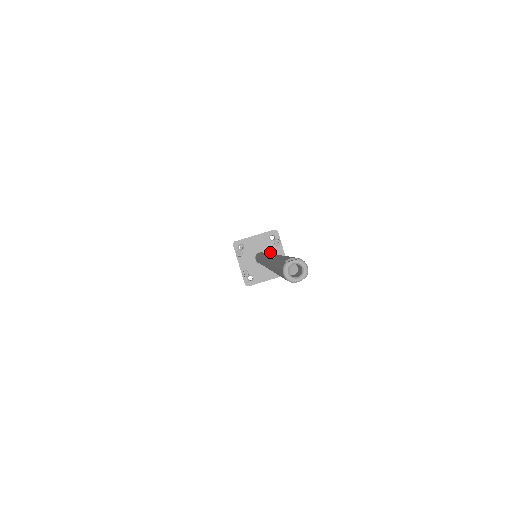
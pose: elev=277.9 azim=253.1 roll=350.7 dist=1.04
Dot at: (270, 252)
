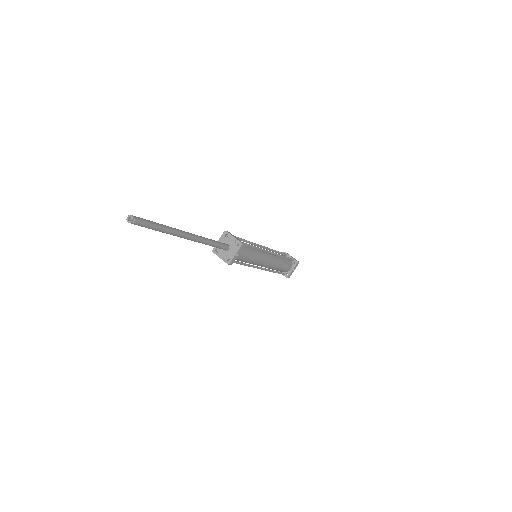
Dot at: (228, 242)
